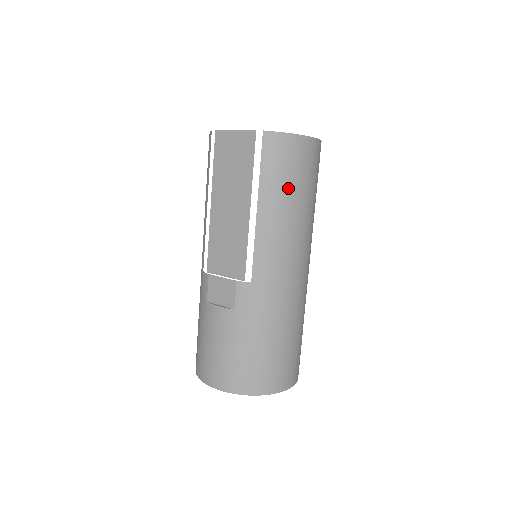
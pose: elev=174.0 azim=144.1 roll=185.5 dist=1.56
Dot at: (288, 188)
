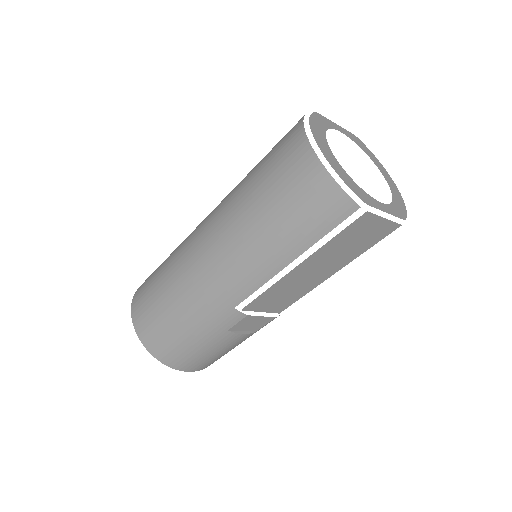
Dot at: occluded
